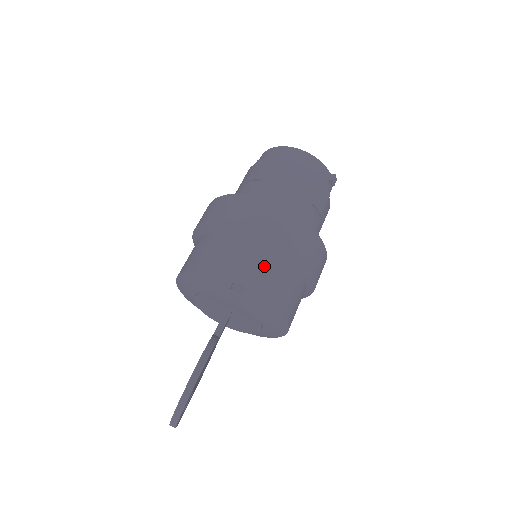
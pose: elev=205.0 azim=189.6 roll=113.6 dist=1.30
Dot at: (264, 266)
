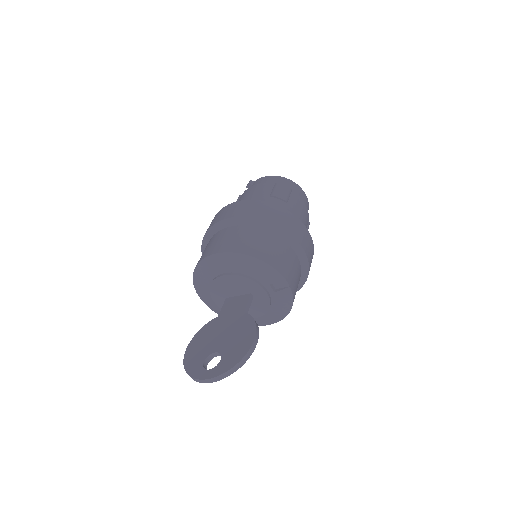
Dot at: (296, 274)
